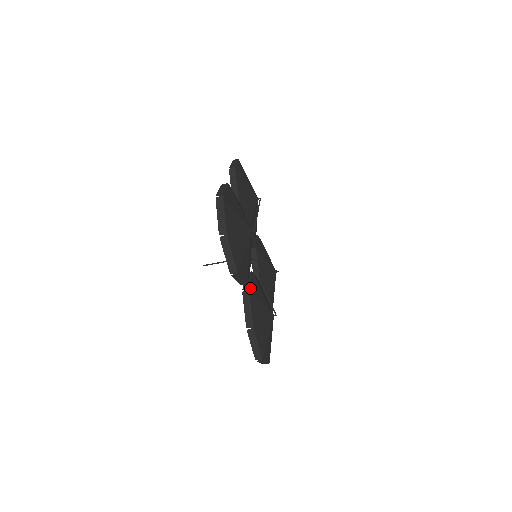
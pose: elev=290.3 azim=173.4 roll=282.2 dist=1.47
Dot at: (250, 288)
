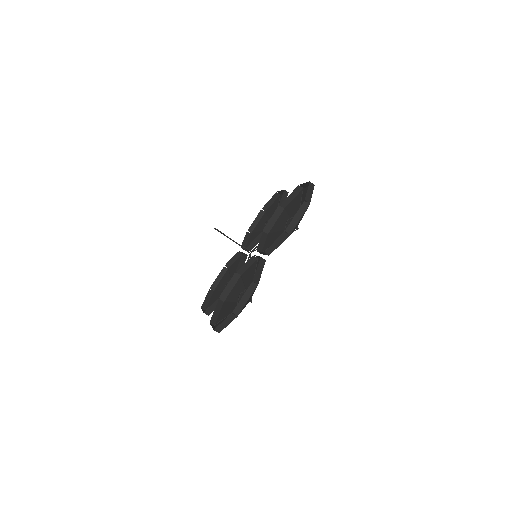
Dot at: occluded
